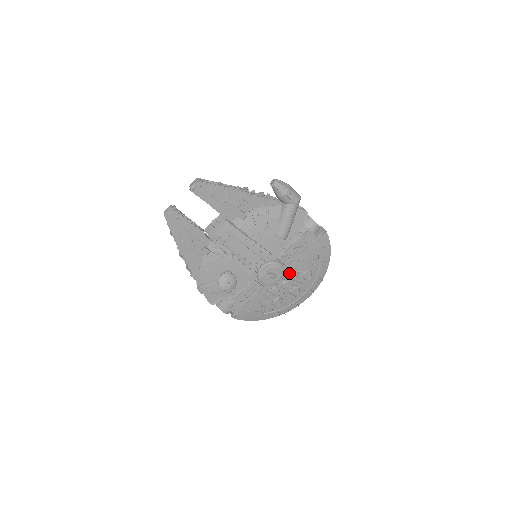
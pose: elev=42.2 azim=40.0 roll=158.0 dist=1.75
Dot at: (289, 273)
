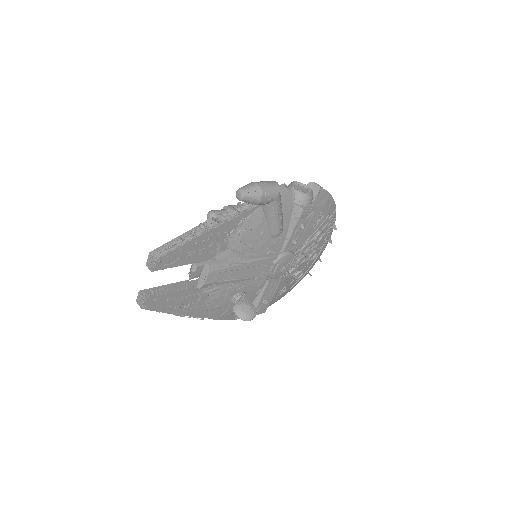
Dot at: (300, 251)
